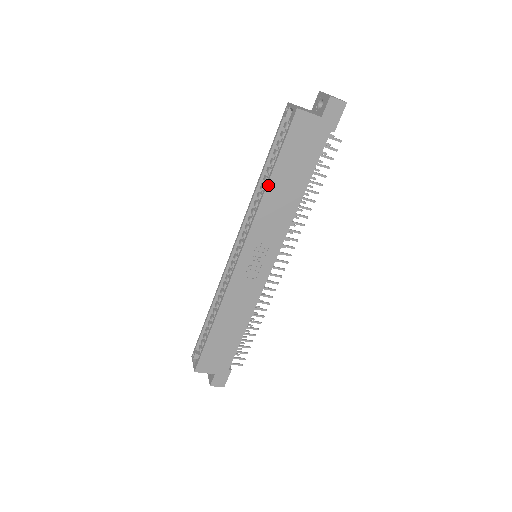
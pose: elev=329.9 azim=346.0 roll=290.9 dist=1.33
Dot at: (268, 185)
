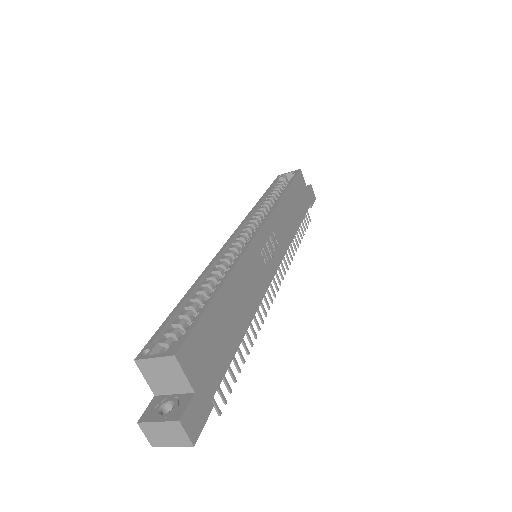
Dot at: (285, 193)
